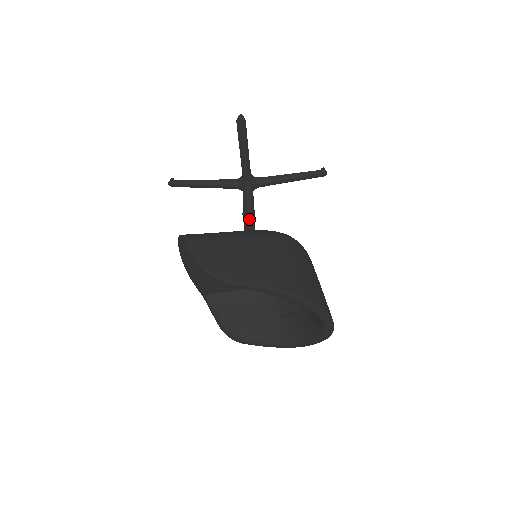
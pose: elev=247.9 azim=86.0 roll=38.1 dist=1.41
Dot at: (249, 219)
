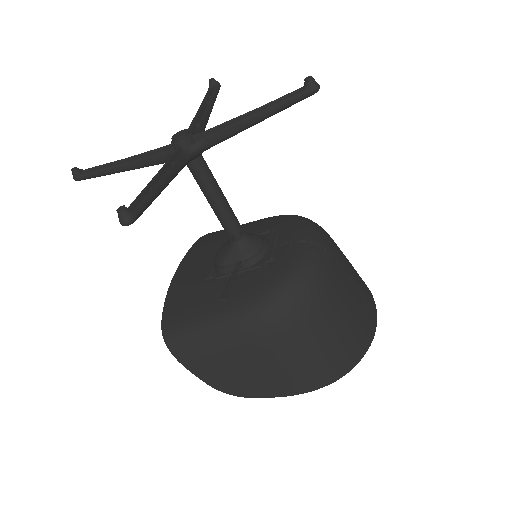
Dot at: (223, 218)
